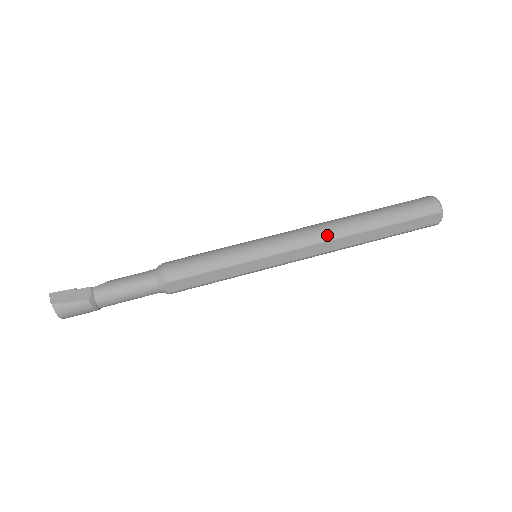
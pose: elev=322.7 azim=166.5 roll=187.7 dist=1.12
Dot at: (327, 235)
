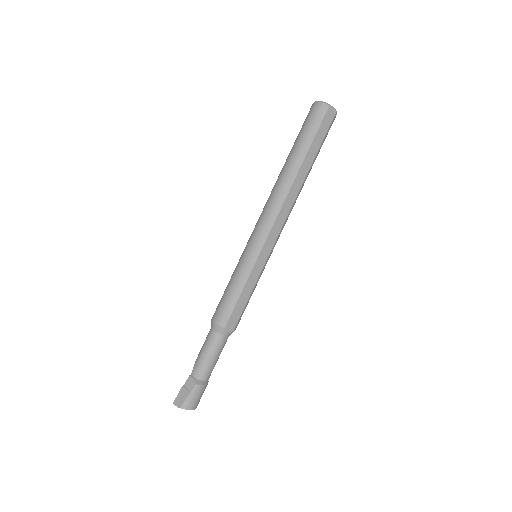
Dot at: (280, 199)
